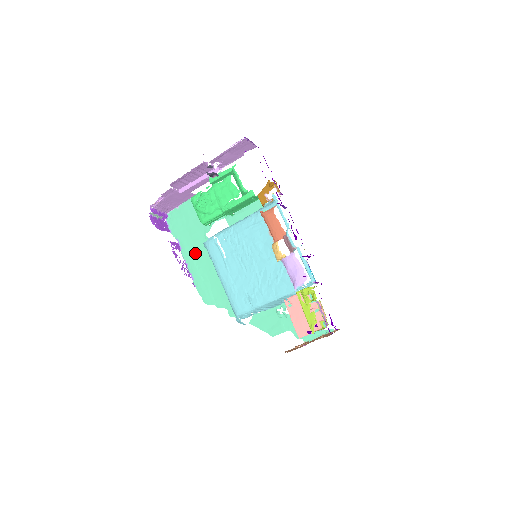
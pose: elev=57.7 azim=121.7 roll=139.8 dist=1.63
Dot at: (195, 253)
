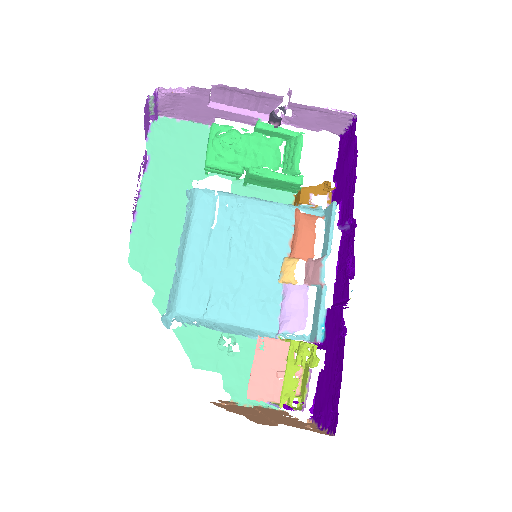
Dot at: (162, 191)
